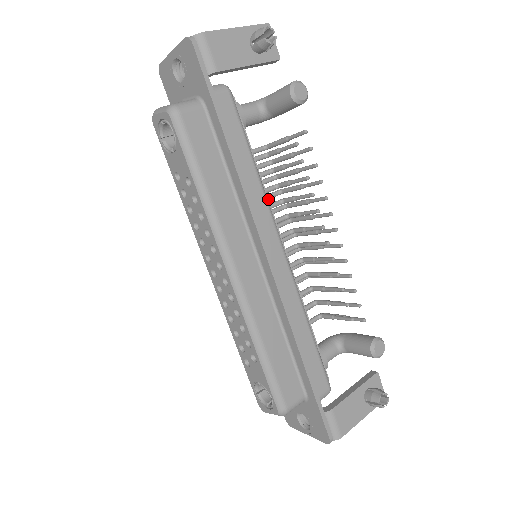
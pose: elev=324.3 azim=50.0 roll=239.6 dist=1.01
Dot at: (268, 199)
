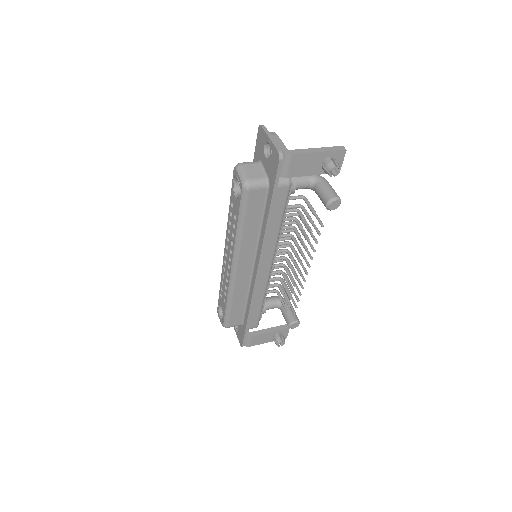
Dot at: occluded
